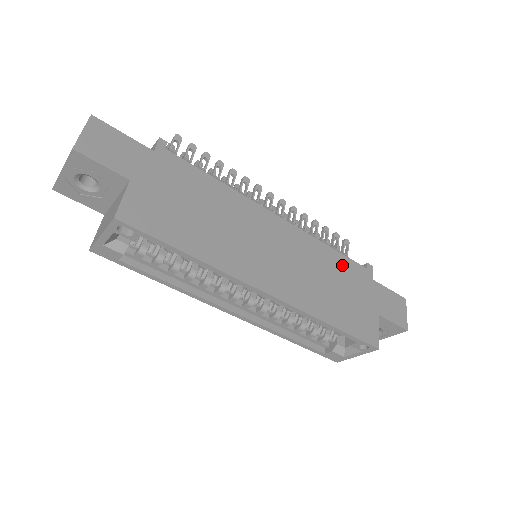
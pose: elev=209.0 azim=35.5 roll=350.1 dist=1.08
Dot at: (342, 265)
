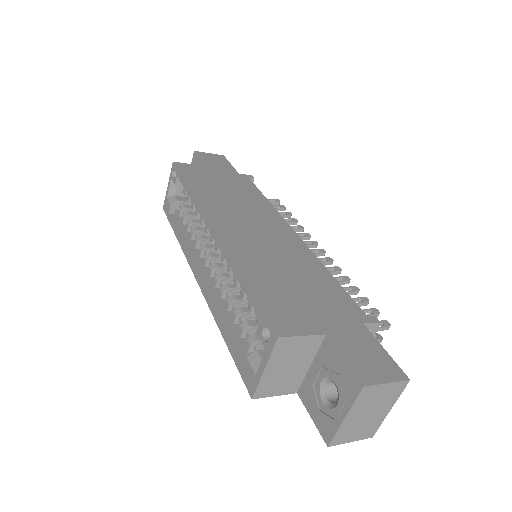
Dot at: (328, 286)
